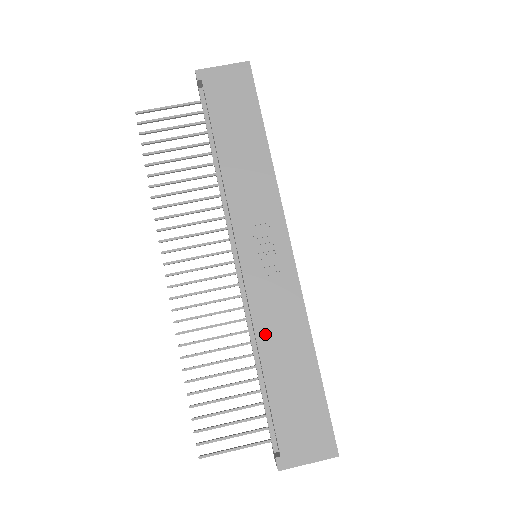
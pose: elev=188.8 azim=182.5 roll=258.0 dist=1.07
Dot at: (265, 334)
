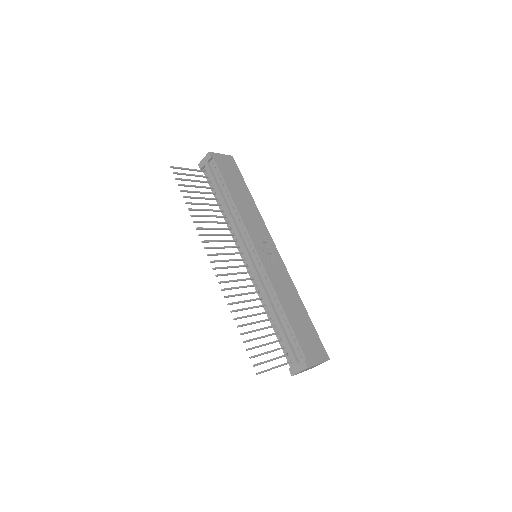
Dot at: (280, 293)
